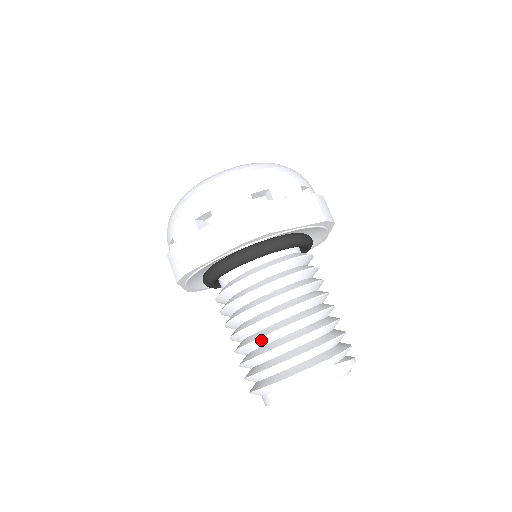
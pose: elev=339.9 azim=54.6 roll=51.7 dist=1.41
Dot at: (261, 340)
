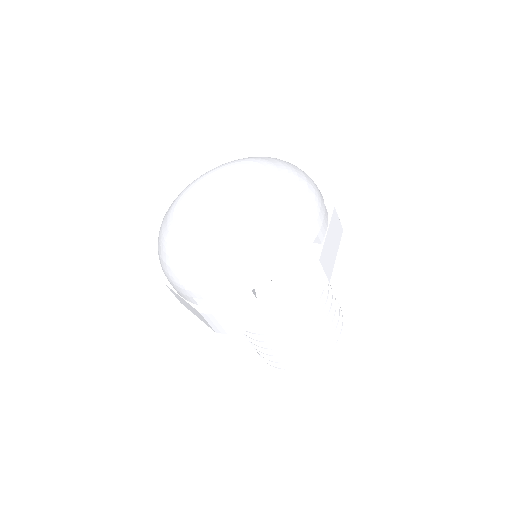
Dot at: (297, 343)
